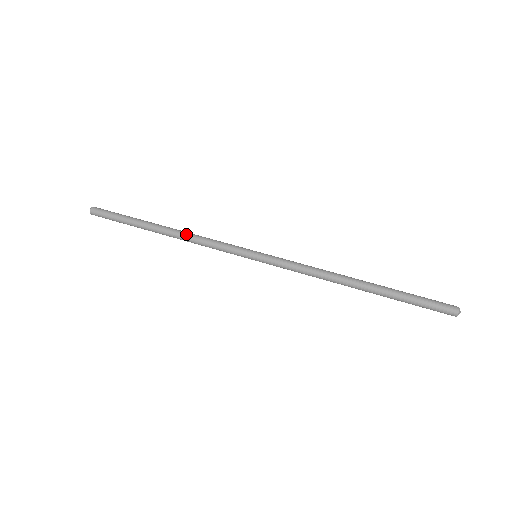
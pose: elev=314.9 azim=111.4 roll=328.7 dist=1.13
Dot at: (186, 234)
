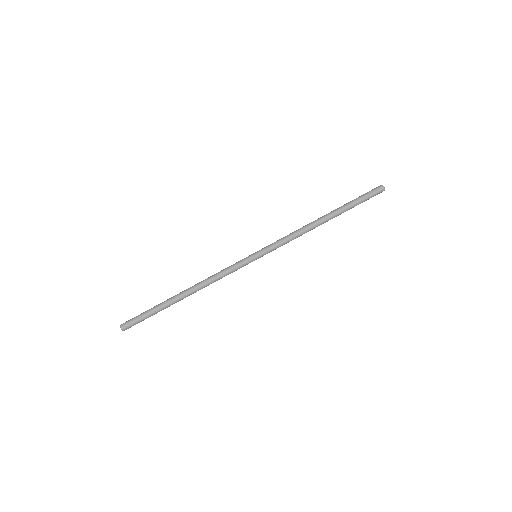
Dot at: (202, 282)
